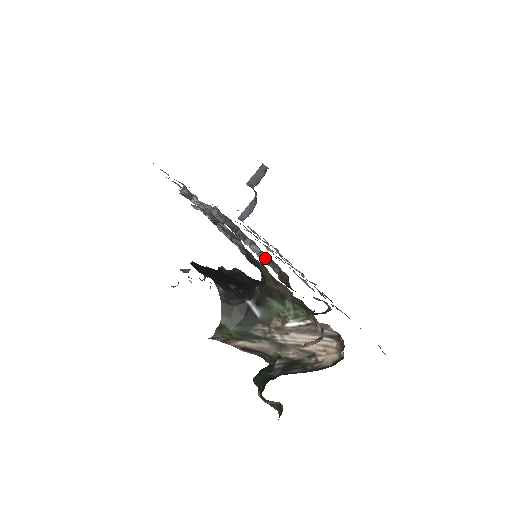
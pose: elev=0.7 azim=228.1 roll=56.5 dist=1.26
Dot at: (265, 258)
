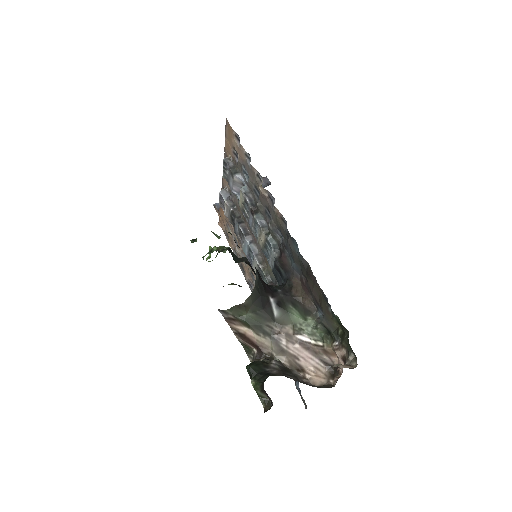
Dot at: (261, 262)
